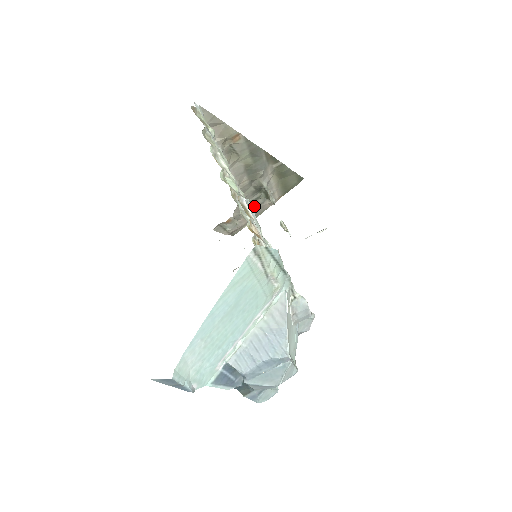
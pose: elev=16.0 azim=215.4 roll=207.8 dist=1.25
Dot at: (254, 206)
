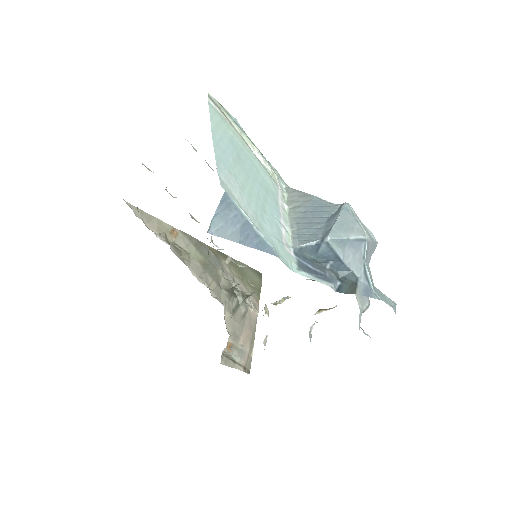
Dot at: (241, 318)
